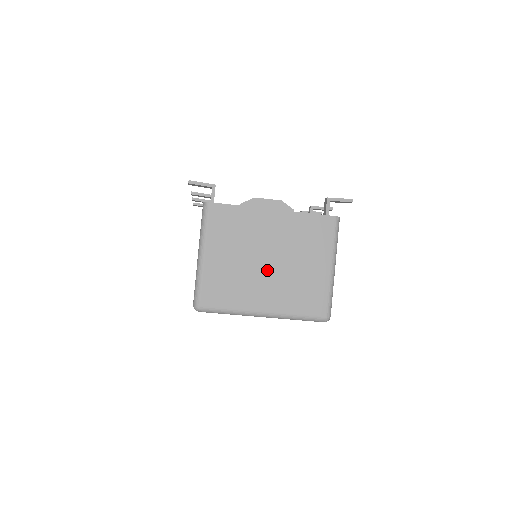
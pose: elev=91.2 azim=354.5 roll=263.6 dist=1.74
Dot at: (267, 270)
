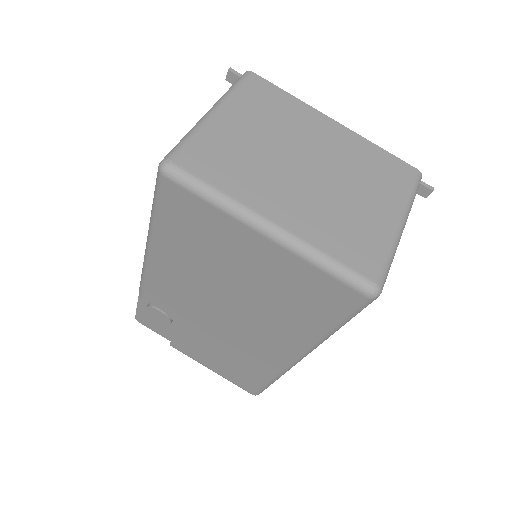
Dot at: (301, 175)
